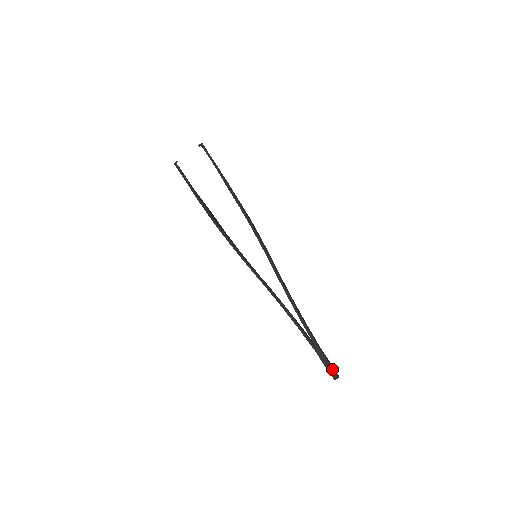
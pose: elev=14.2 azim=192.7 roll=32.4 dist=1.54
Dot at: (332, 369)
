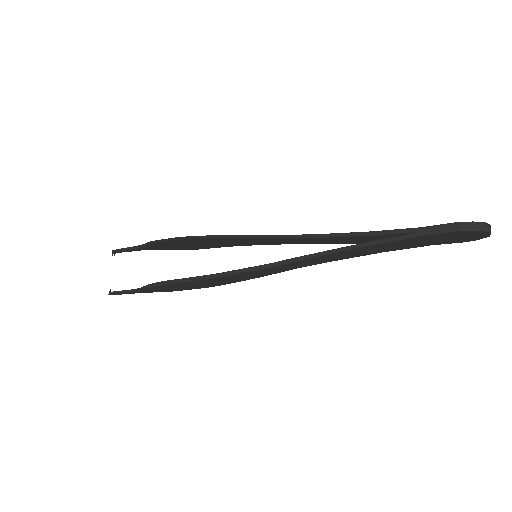
Dot at: (467, 223)
